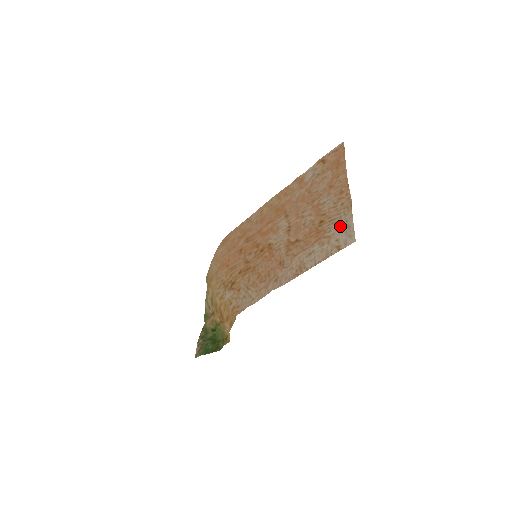
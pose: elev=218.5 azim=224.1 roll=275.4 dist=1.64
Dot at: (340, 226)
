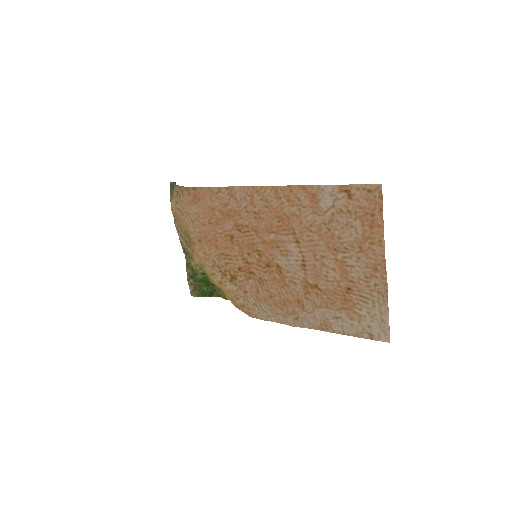
Dot at: (373, 314)
